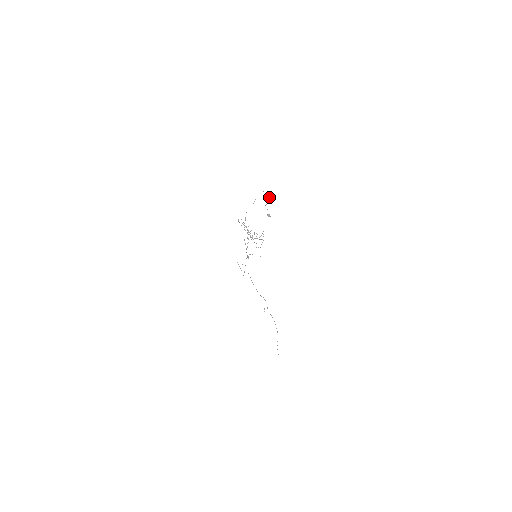
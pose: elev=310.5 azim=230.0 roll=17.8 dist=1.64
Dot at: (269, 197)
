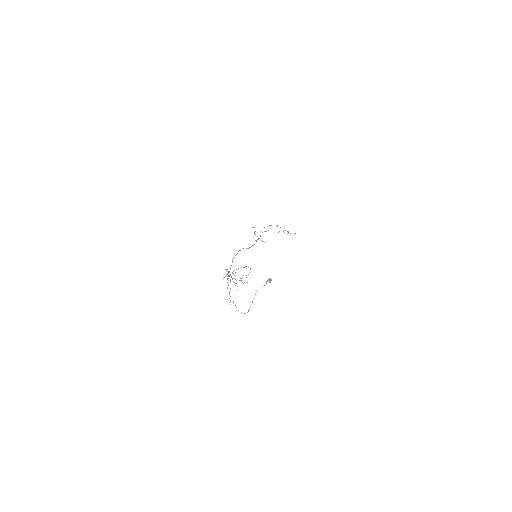
Dot at: occluded
